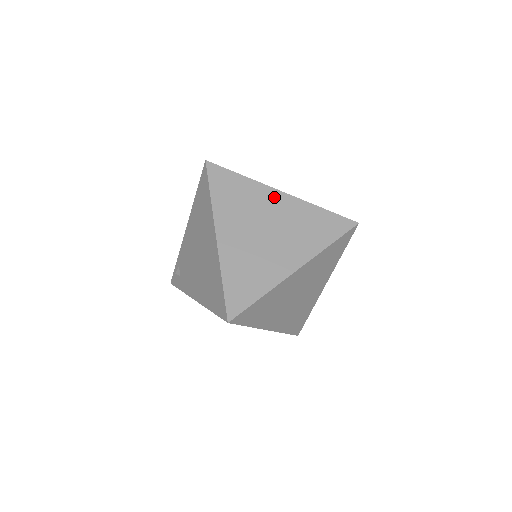
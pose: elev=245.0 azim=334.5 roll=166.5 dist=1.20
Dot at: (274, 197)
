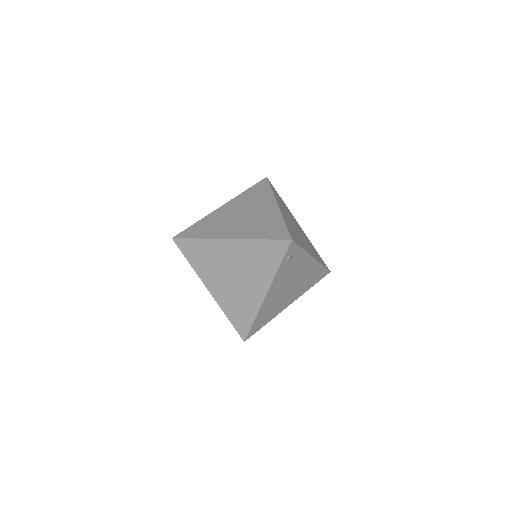
Dot at: (270, 205)
